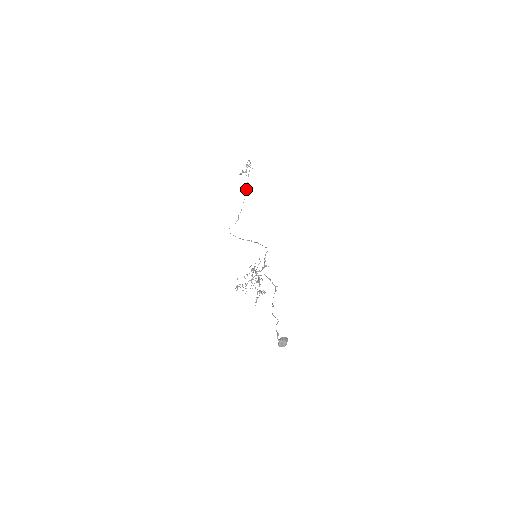
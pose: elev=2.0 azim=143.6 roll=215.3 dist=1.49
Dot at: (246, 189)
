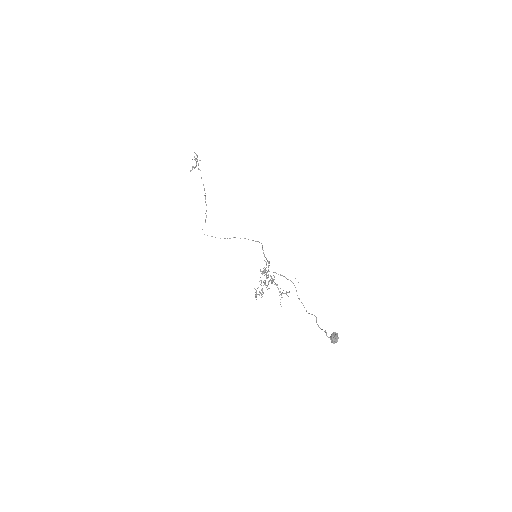
Dot at: occluded
